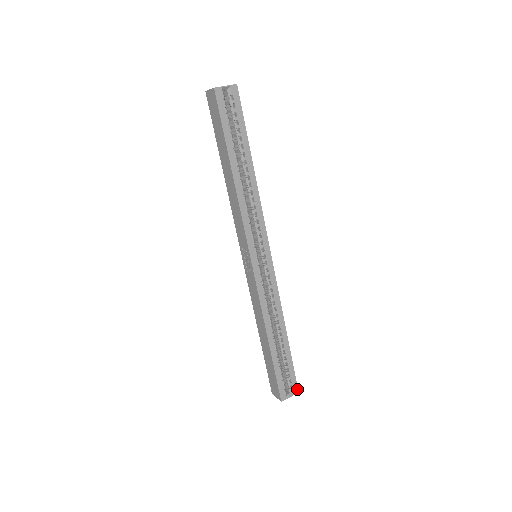
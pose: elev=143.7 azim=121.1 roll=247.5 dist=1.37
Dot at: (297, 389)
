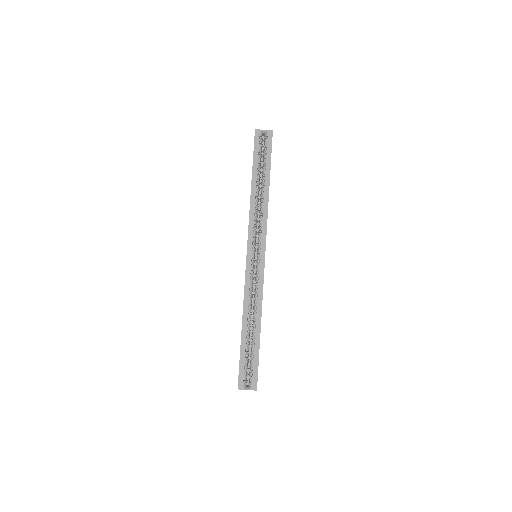
Dot at: (256, 386)
